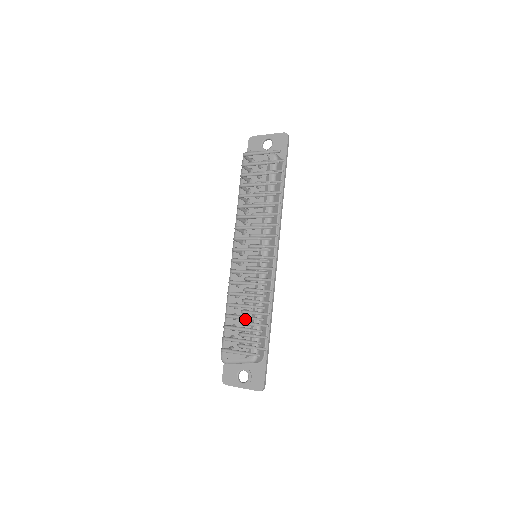
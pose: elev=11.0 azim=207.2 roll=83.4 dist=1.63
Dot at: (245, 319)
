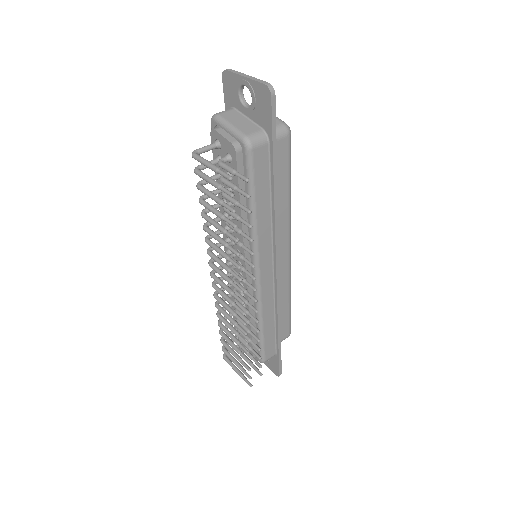
Dot at: (234, 349)
